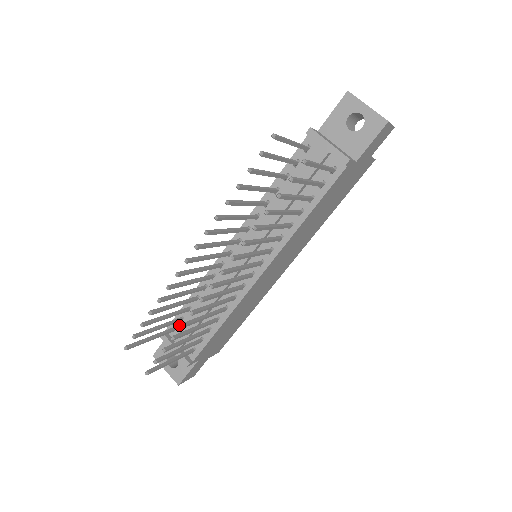
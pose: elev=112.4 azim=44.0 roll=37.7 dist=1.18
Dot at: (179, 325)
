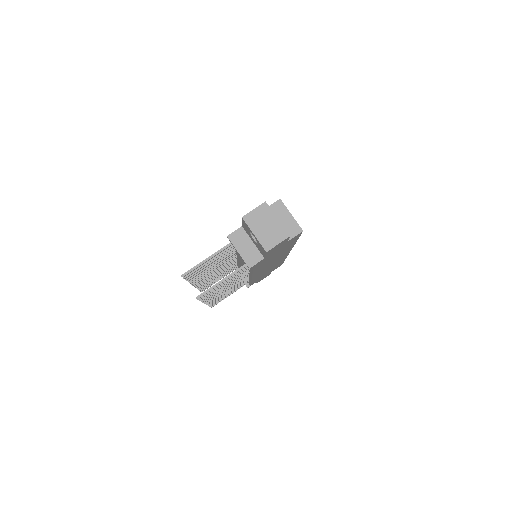
Dot at: occluded
